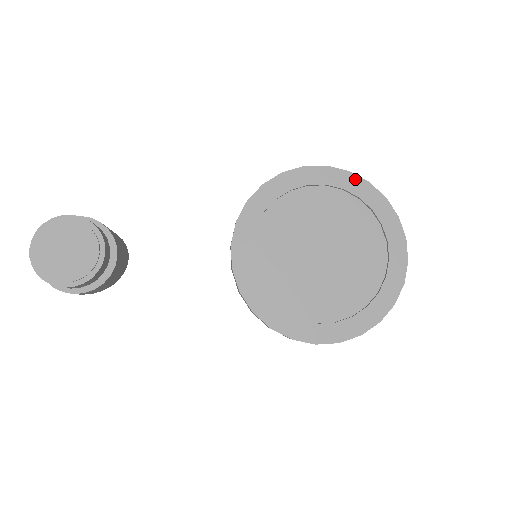
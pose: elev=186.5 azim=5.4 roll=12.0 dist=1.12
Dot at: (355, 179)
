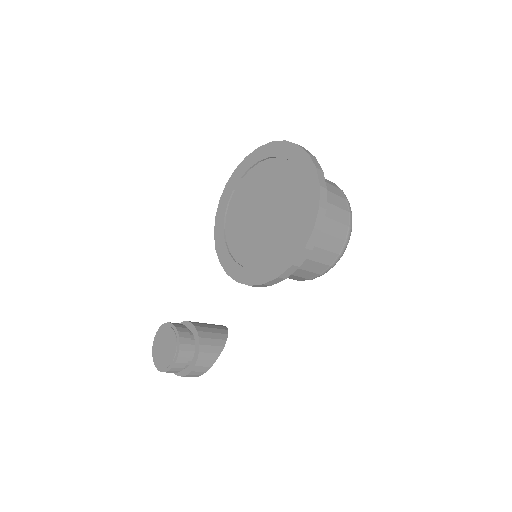
Dot at: (251, 156)
